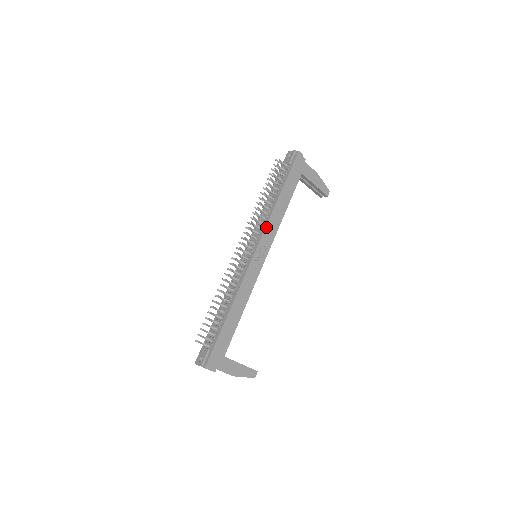
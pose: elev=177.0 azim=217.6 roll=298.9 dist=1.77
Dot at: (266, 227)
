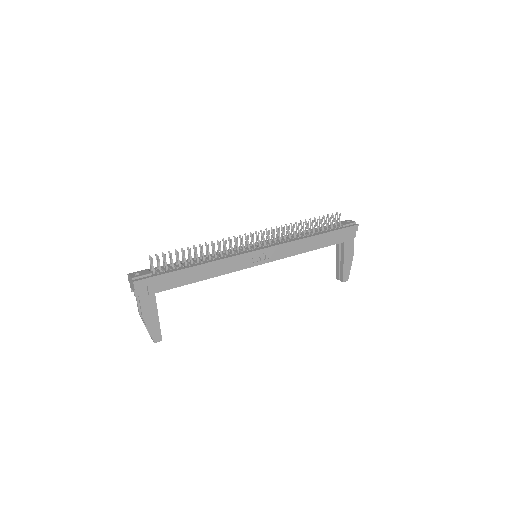
Dot at: (286, 243)
